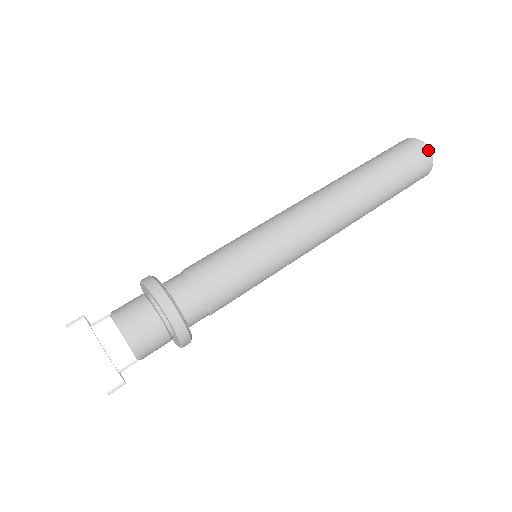
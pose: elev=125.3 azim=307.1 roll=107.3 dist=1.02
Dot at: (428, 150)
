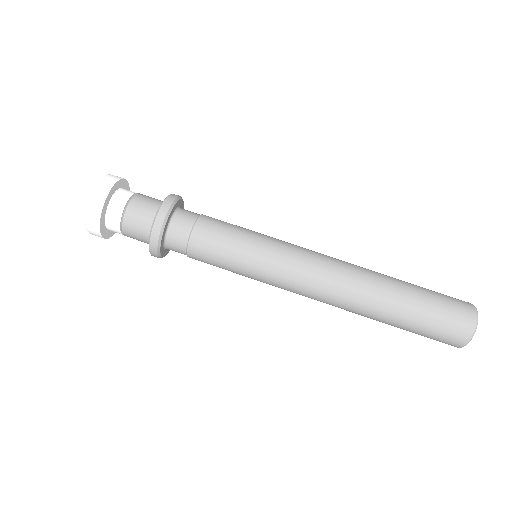
Dot at: (475, 316)
